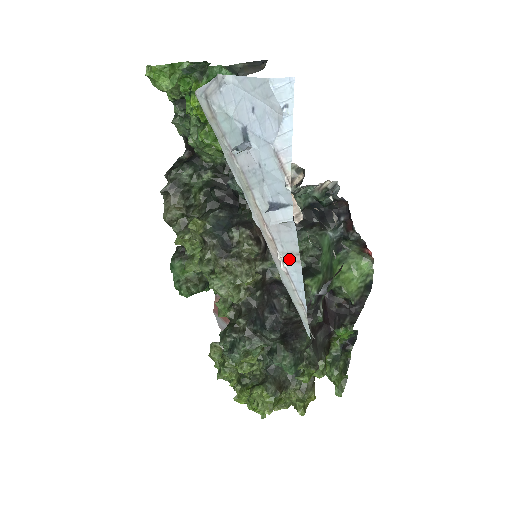
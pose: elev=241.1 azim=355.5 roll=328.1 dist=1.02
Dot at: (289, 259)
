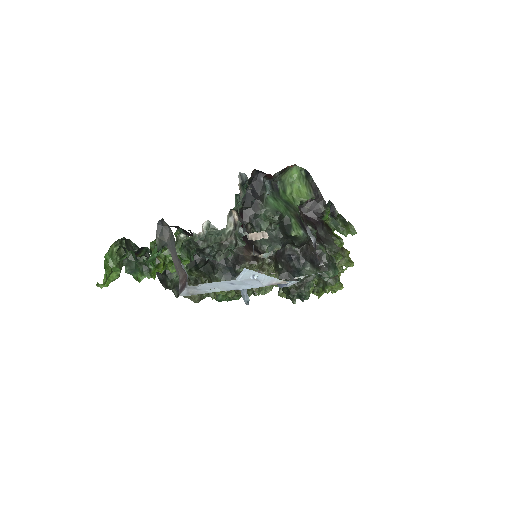
Dot at: occluded
